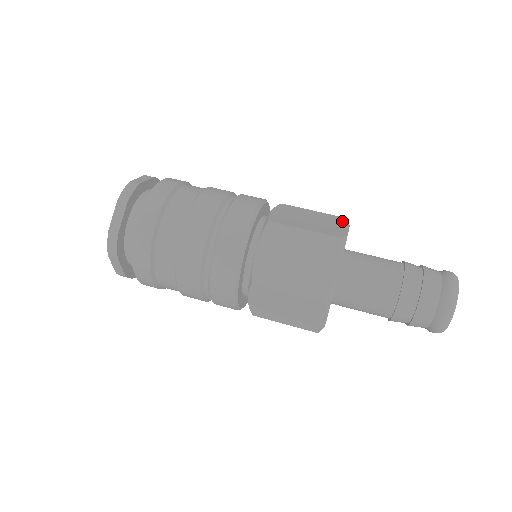
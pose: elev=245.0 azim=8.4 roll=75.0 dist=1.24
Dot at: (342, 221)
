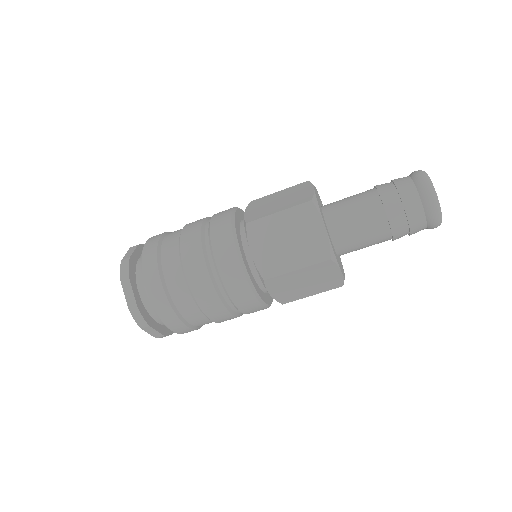
Dot at: occluded
